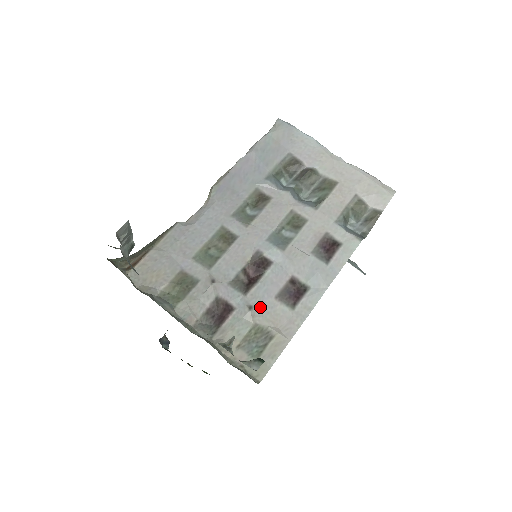
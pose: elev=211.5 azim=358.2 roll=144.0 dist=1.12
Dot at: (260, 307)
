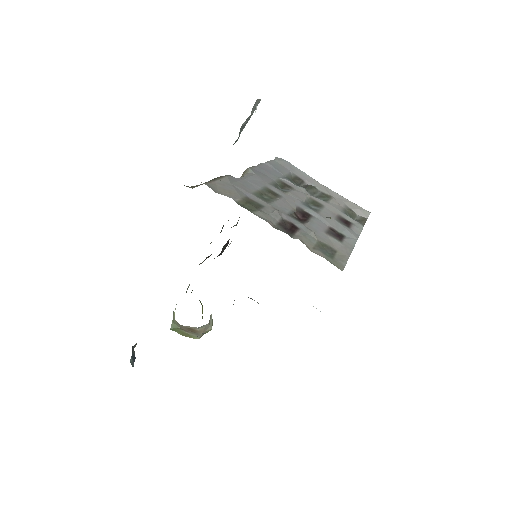
Dot at: (317, 234)
